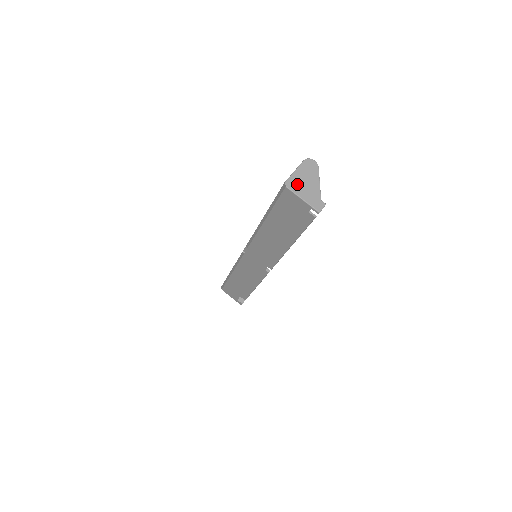
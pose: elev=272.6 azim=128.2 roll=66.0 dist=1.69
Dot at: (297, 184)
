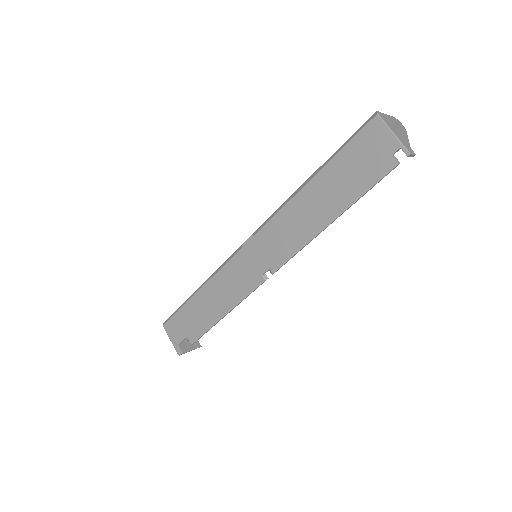
Dot at: (388, 121)
